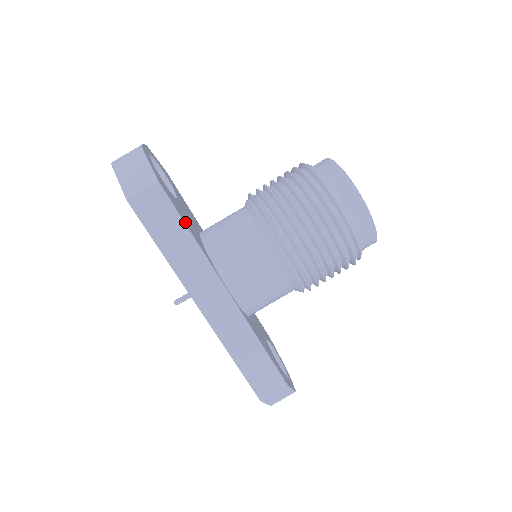
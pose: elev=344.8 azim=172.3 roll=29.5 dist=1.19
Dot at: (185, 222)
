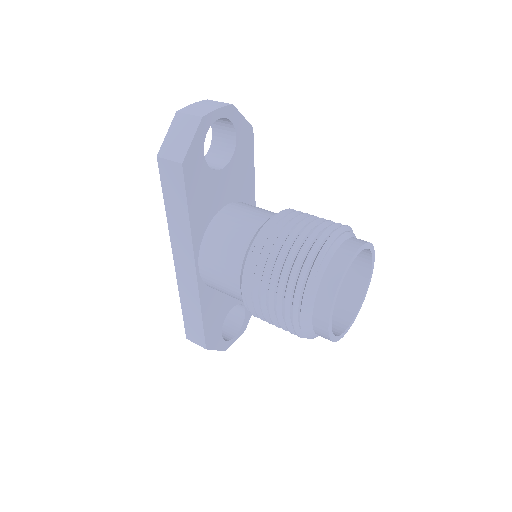
Dot at: (191, 203)
